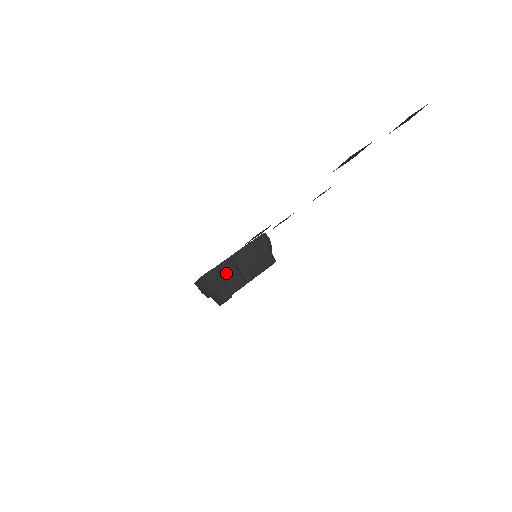
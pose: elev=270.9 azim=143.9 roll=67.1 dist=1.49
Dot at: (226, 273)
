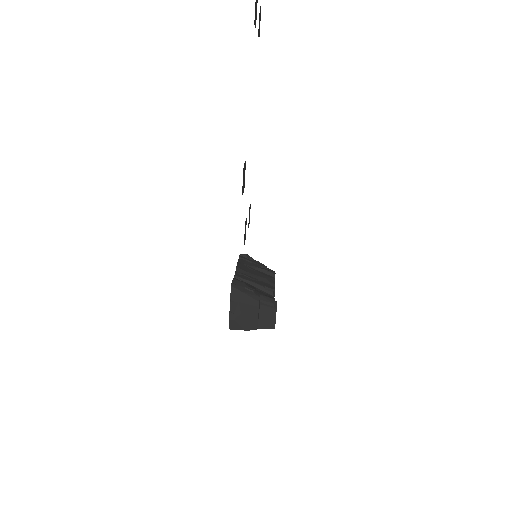
Dot at: (248, 284)
